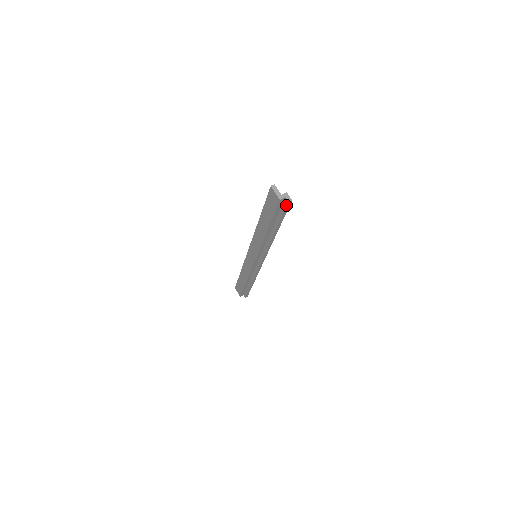
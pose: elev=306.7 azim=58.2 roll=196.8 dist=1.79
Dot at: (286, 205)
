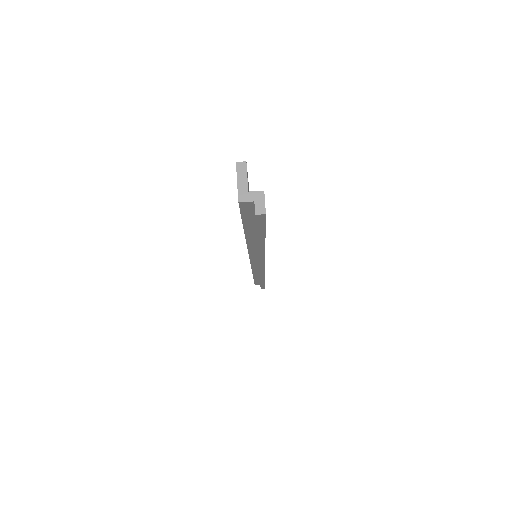
Dot at: (255, 217)
